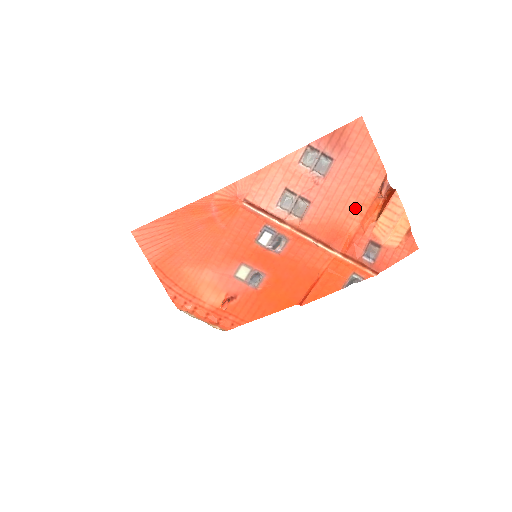
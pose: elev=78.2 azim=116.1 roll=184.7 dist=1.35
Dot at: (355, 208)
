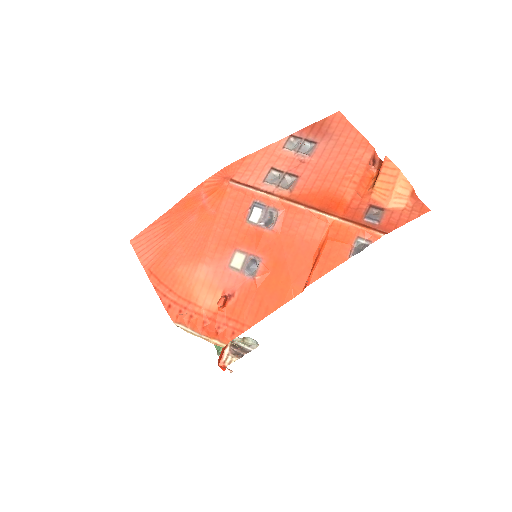
Dot at: (346, 177)
